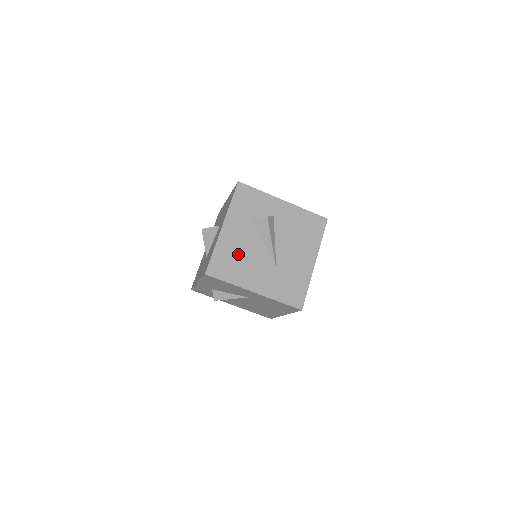
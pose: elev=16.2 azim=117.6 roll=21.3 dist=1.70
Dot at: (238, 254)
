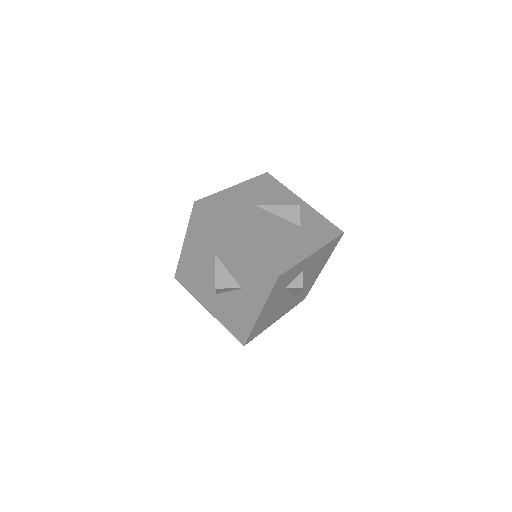
Dot at: (269, 316)
